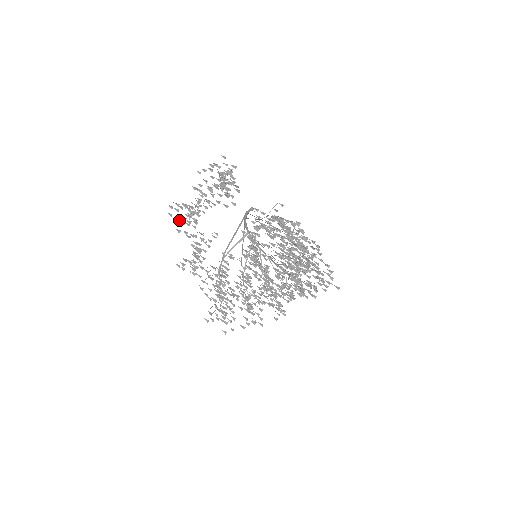
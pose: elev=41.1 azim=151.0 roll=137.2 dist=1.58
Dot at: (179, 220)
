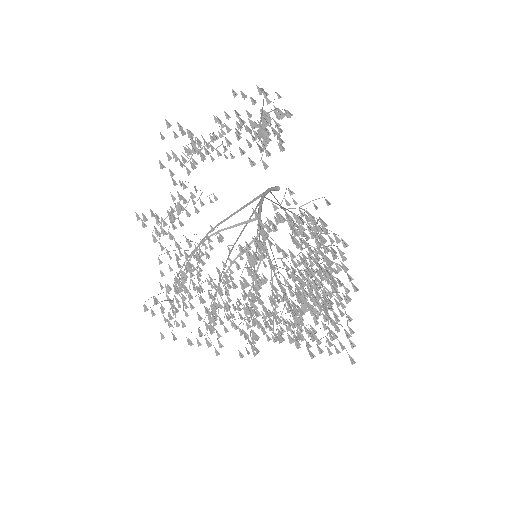
Dot at: (172, 152)
